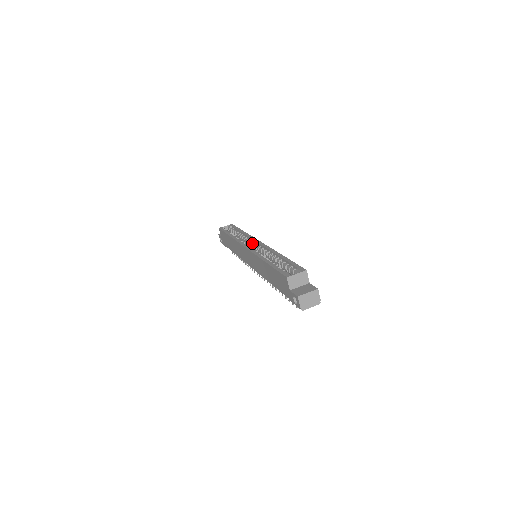
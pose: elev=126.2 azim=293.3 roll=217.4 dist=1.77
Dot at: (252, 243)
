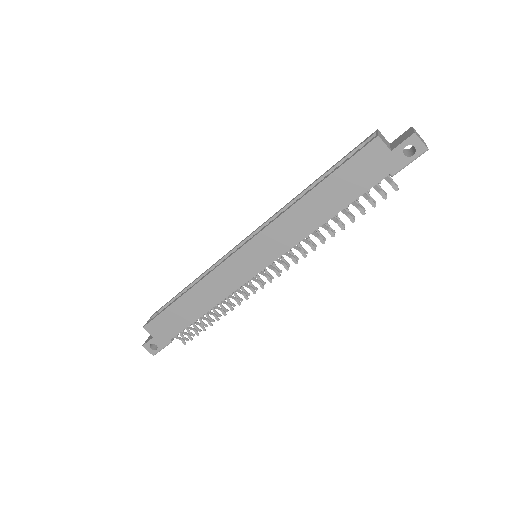
Dot at: occluded
